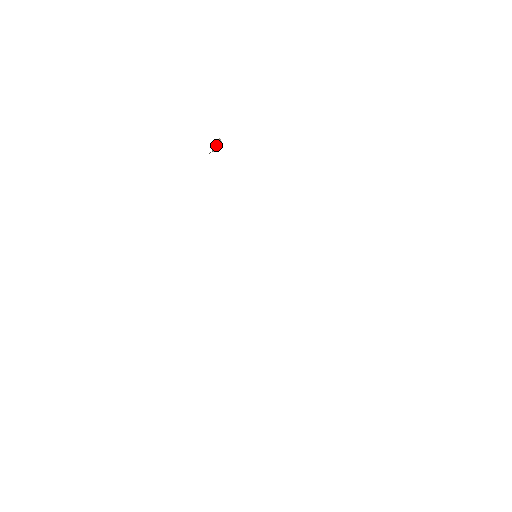
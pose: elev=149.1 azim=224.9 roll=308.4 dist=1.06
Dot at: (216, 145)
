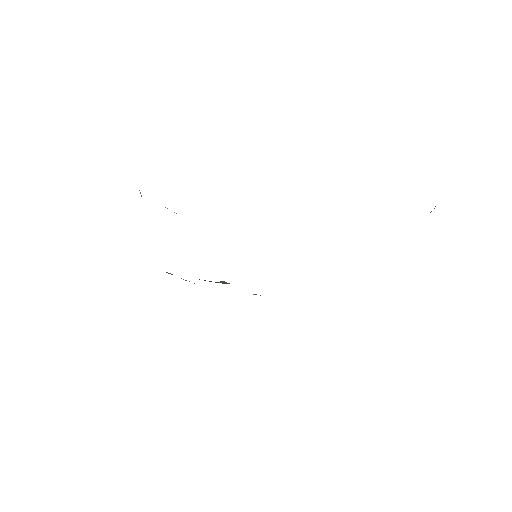
Dot at: (139, 190)
